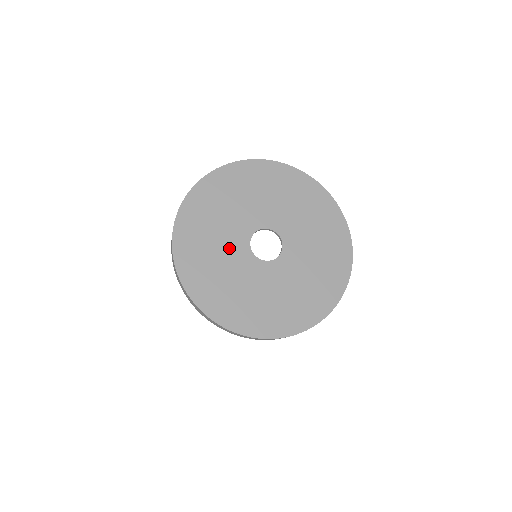
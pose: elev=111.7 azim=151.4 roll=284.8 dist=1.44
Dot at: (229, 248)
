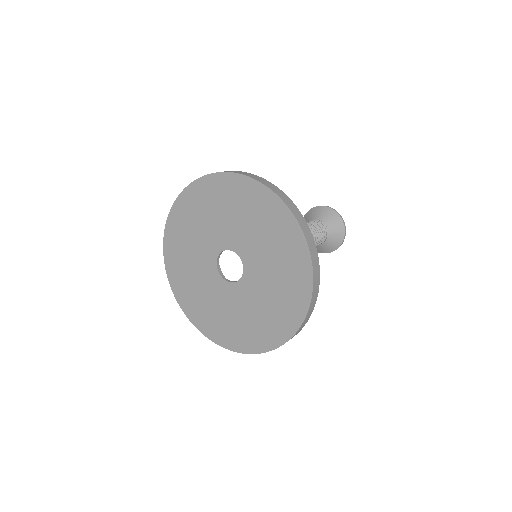
Dot at: (212, 291)
